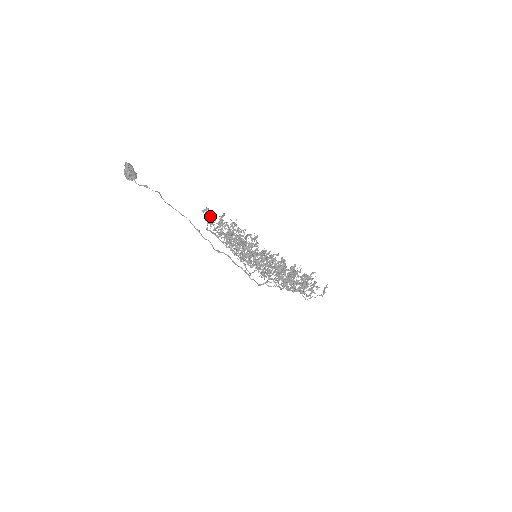
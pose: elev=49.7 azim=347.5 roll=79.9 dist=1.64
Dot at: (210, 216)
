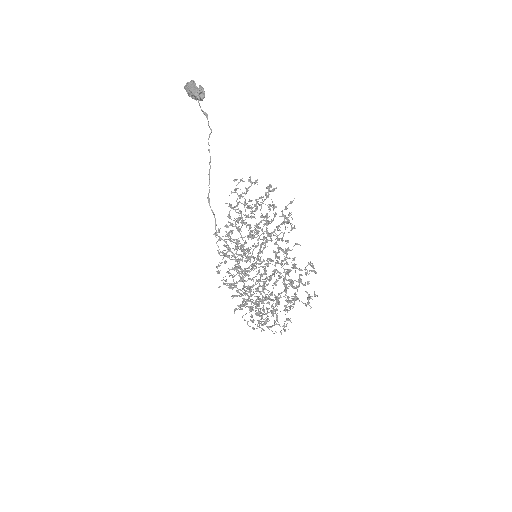
Dot at: occluded
